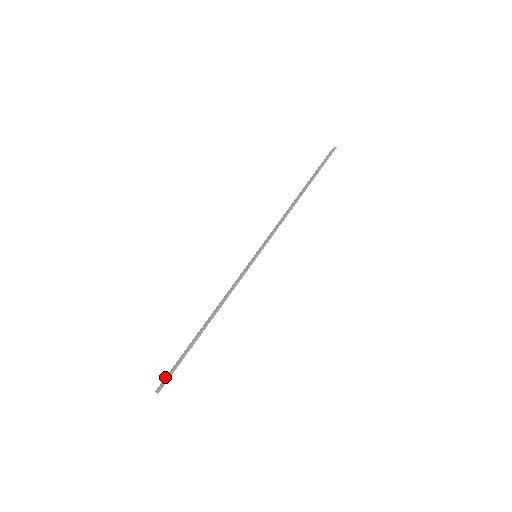
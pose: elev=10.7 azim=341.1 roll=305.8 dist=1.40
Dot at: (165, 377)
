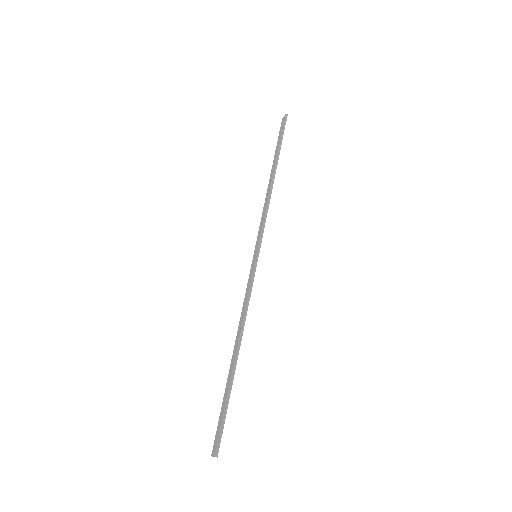
Dot at: occluded
